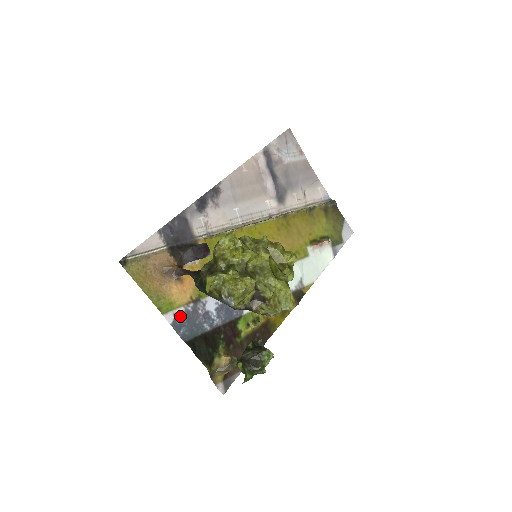
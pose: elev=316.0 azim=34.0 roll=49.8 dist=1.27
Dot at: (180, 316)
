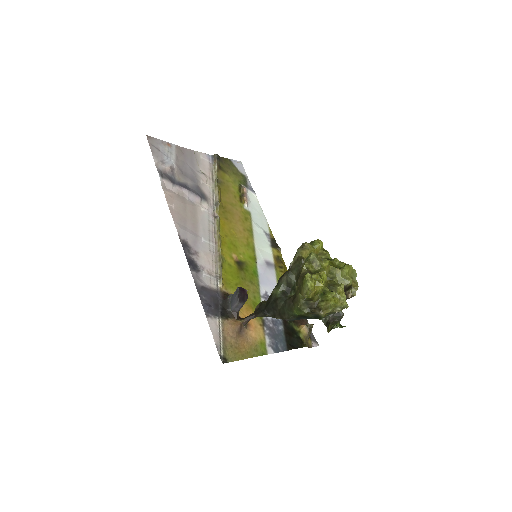
Dot at: (271, 342)
